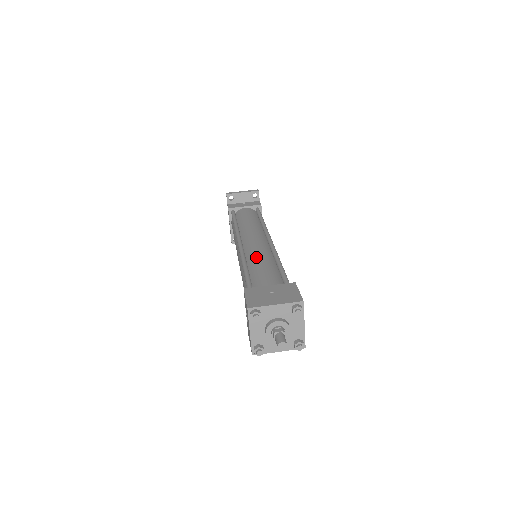
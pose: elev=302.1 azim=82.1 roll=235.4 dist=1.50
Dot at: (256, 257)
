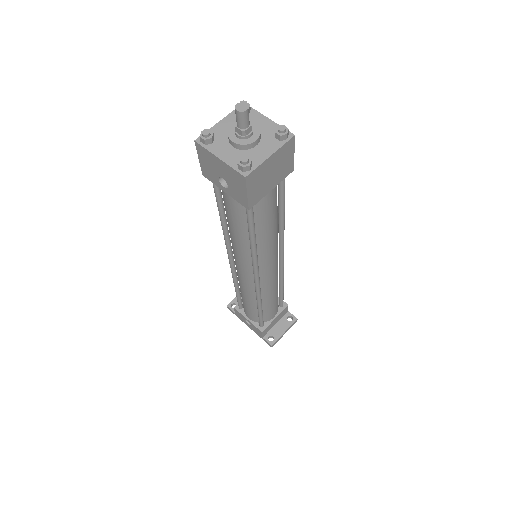
Dot at: occluded
